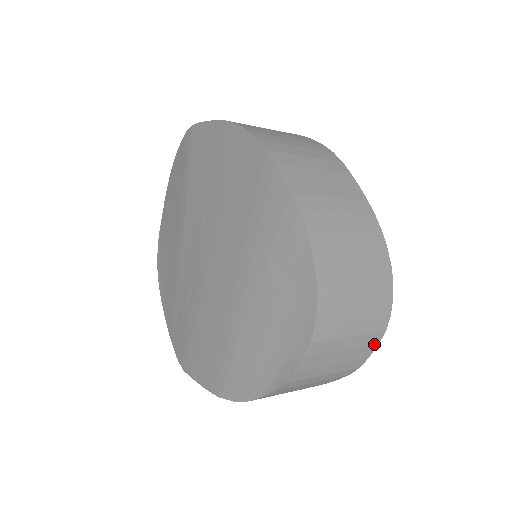
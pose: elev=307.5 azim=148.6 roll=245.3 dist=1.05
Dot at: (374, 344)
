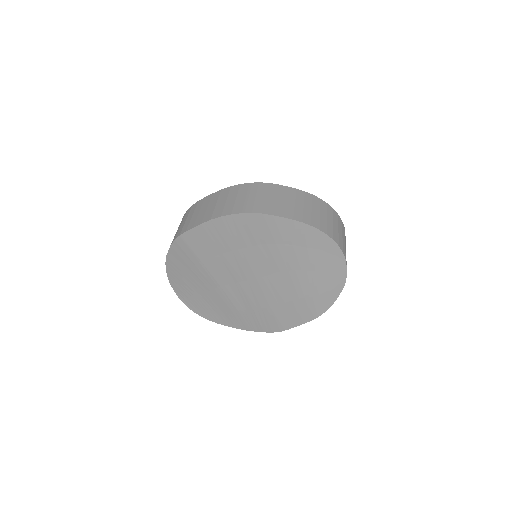
Dot at: (345, 236)
